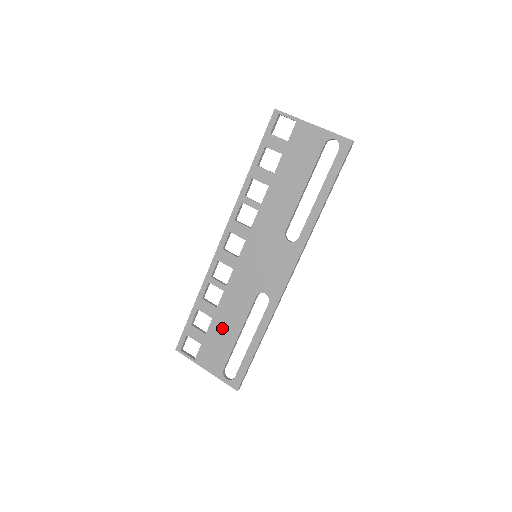
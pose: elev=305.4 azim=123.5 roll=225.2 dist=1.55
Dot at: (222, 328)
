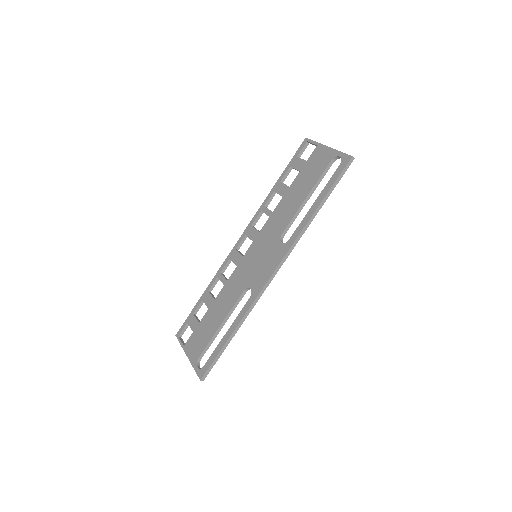
Dot at: (211, 318)
